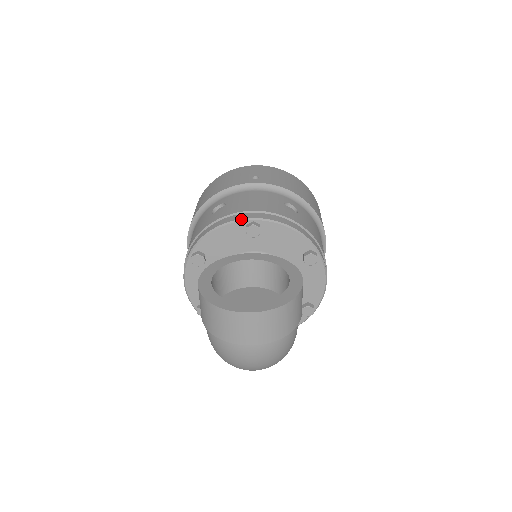
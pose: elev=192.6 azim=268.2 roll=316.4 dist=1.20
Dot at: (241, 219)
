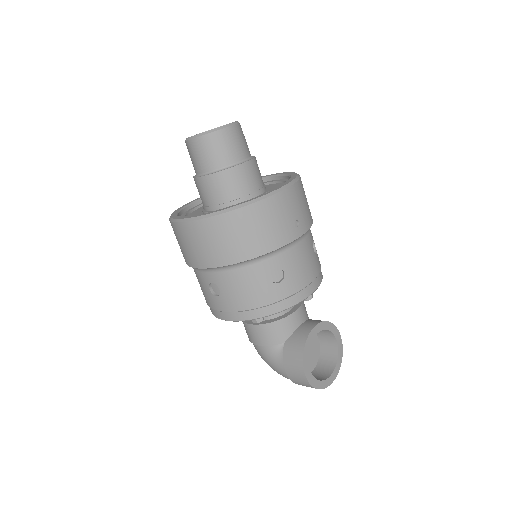
Dot at: occluded
